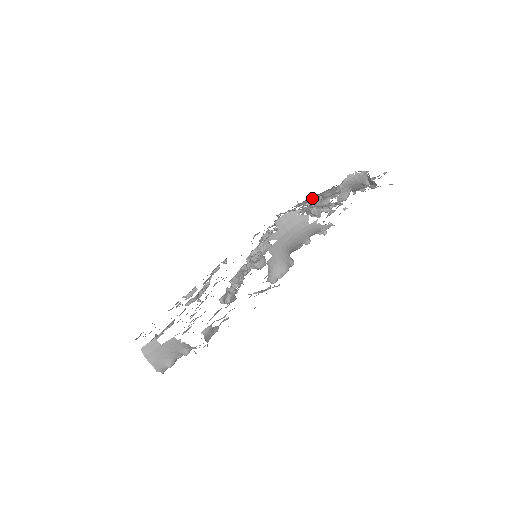
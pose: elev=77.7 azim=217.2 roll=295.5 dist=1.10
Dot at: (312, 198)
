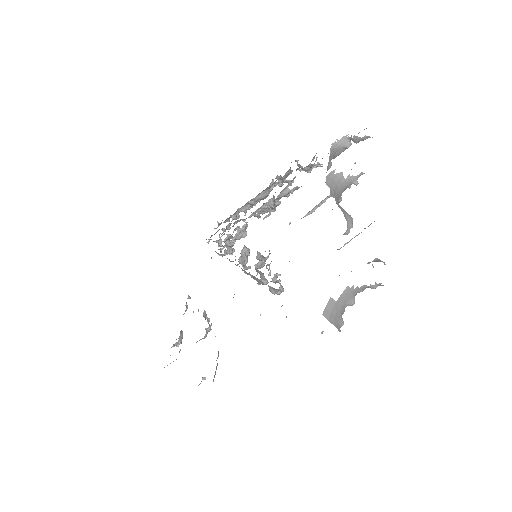
Dot at: (241, 208)
